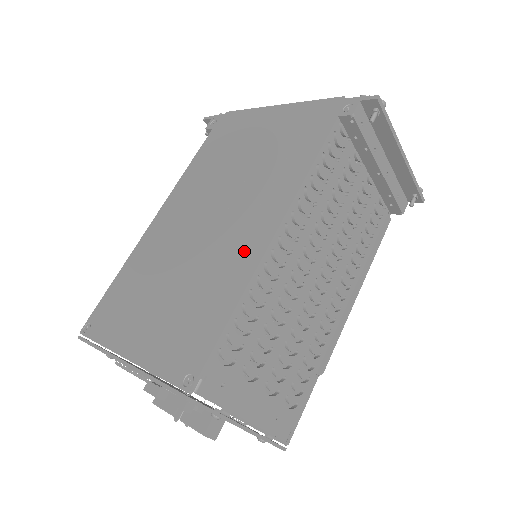
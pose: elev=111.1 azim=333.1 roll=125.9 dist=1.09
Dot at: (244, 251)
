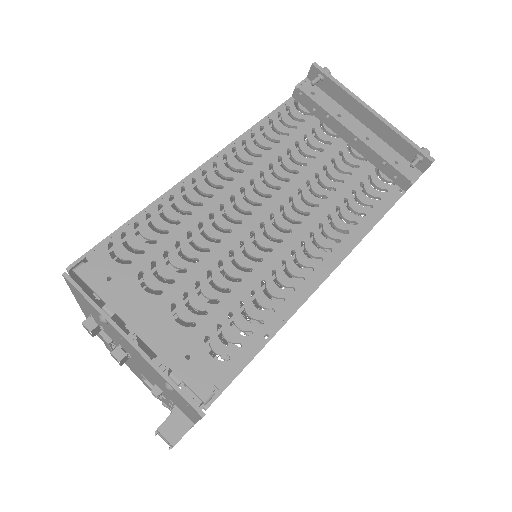
Dot at: occluded
